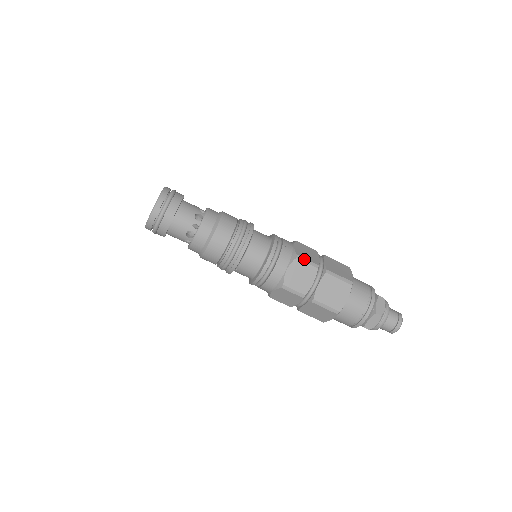
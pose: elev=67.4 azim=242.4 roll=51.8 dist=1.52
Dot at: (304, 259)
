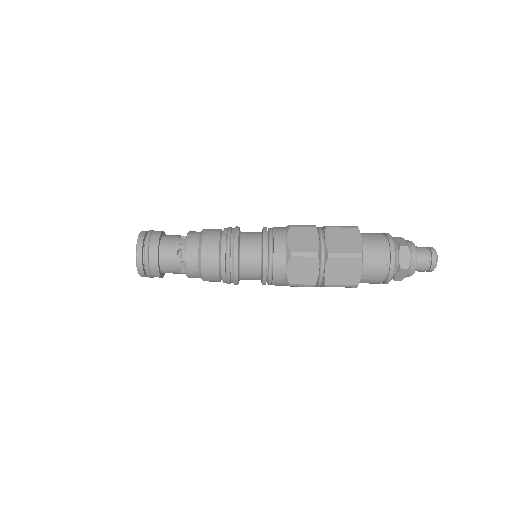
Dot at: (300, 253)
